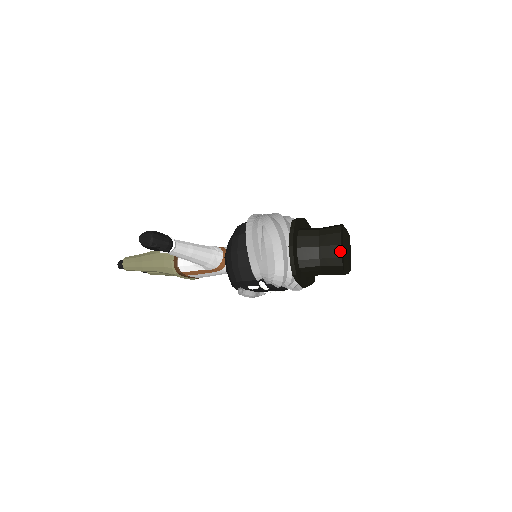
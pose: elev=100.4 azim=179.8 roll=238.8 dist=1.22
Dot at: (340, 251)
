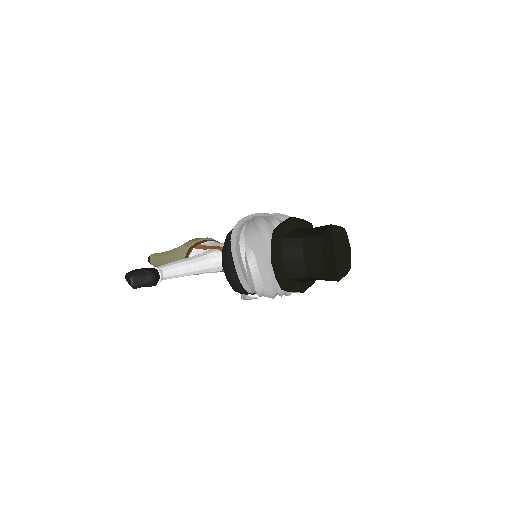
Dot at: (323, 265)
